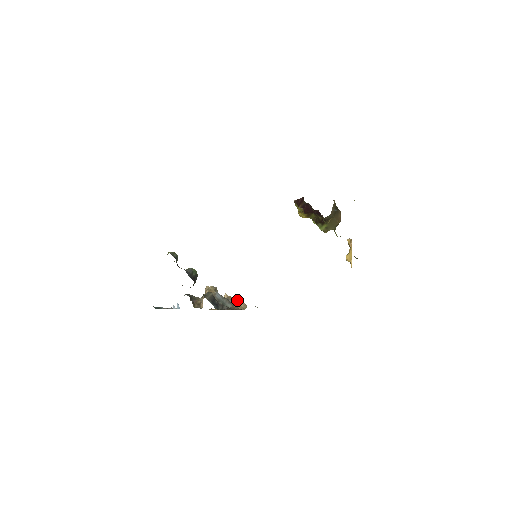
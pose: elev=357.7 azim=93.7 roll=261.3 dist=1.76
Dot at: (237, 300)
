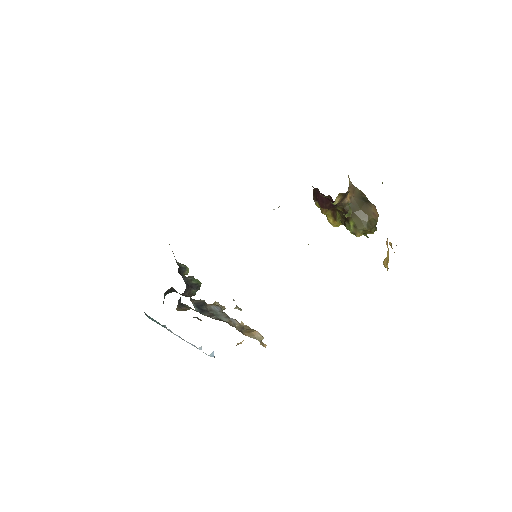
Dot at: (252, 329)
